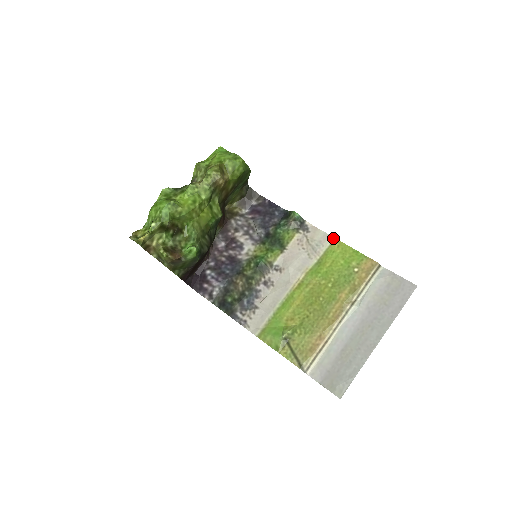
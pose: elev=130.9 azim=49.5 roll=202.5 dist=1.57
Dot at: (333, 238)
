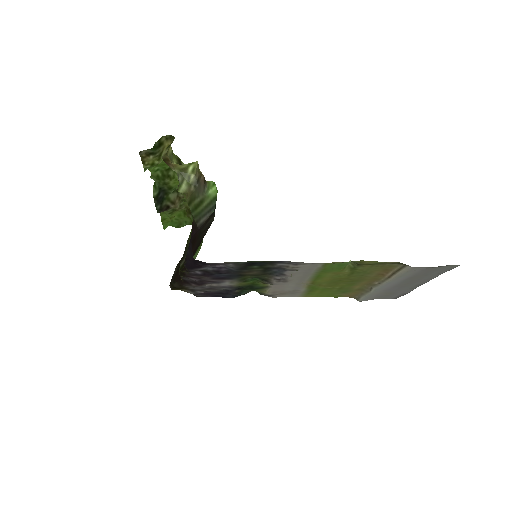
Dot at: occluded
